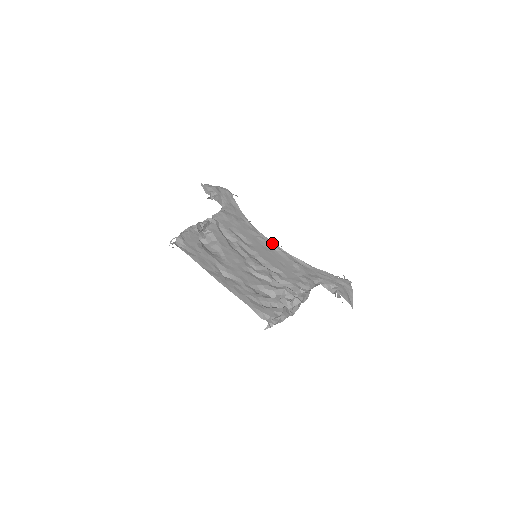
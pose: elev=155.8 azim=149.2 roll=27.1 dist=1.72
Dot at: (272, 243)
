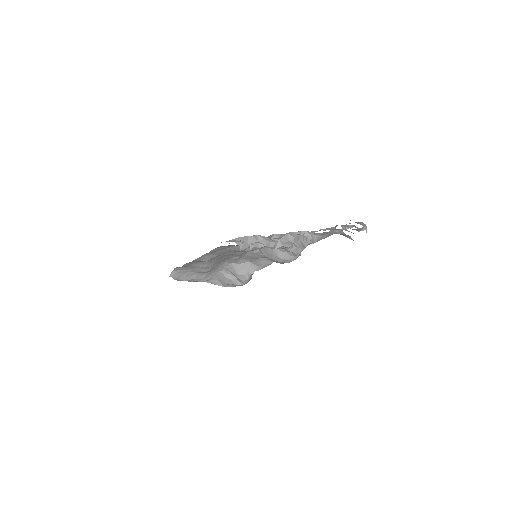
Dot at: occluded
